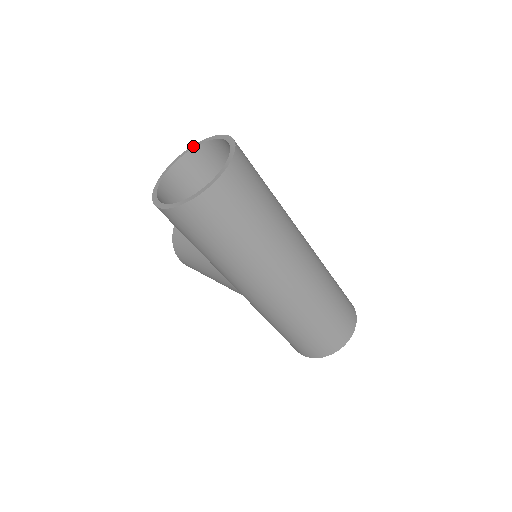
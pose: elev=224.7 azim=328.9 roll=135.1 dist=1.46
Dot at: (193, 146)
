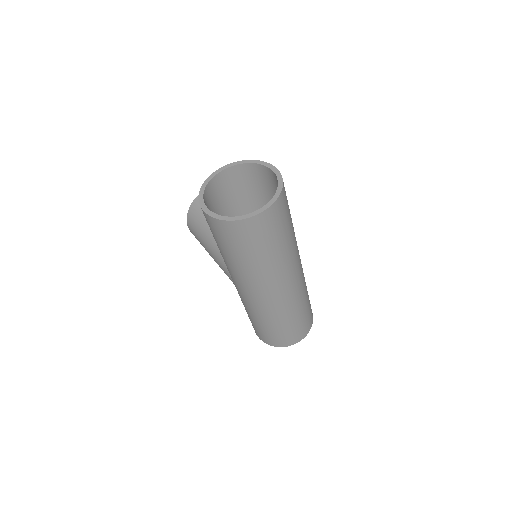
Dot at: (245, 161)
